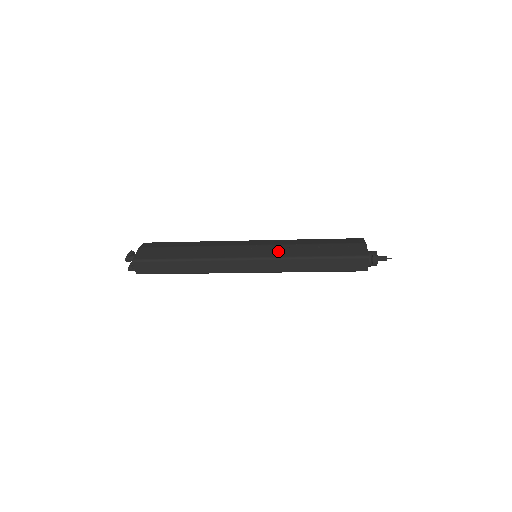
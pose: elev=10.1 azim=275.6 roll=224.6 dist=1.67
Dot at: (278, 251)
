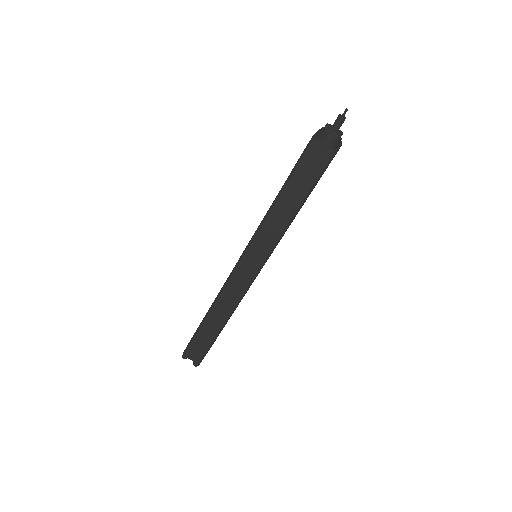
Dot at: occluded
